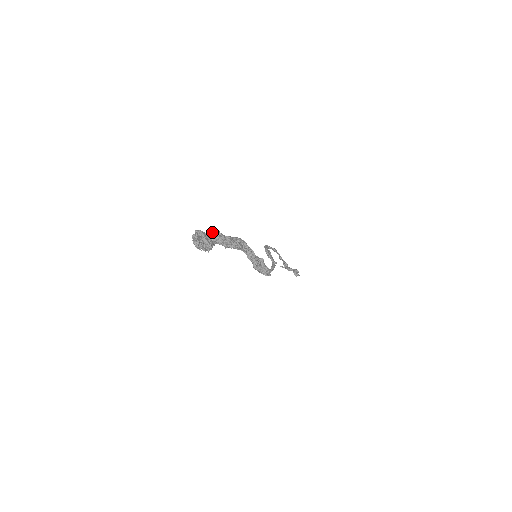
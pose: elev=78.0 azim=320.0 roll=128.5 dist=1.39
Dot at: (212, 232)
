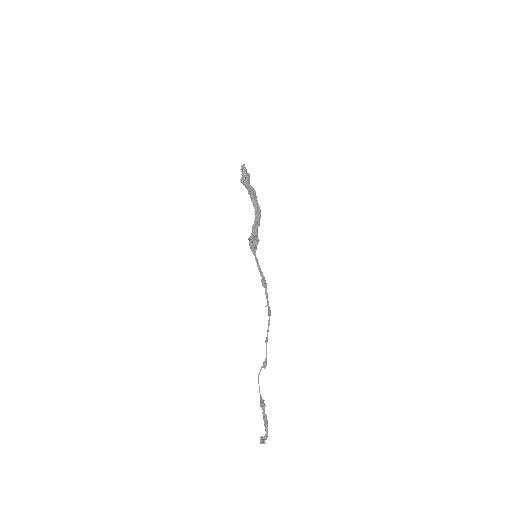
Dot at: (253, 188)
